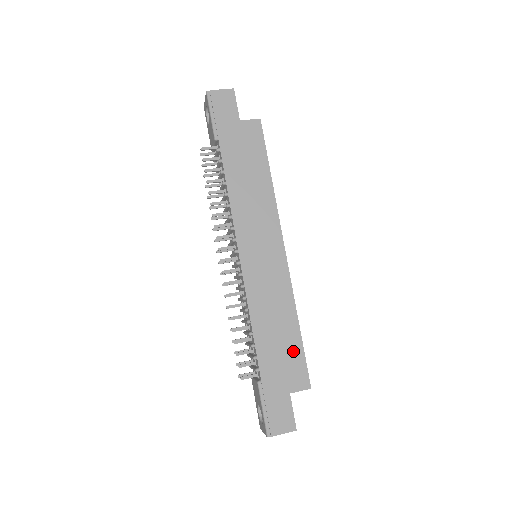
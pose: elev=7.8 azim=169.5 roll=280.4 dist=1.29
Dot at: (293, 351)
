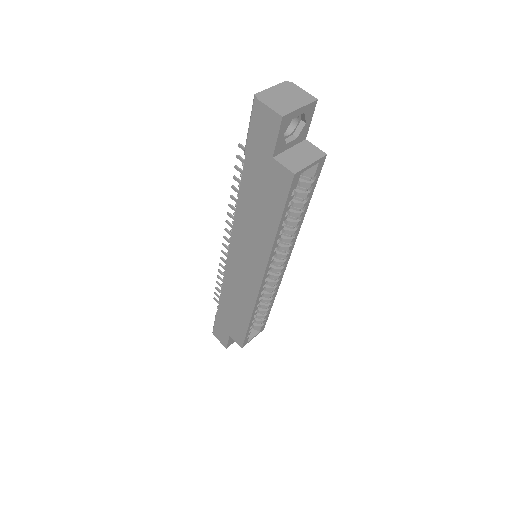
Dot at: (240, 326)
